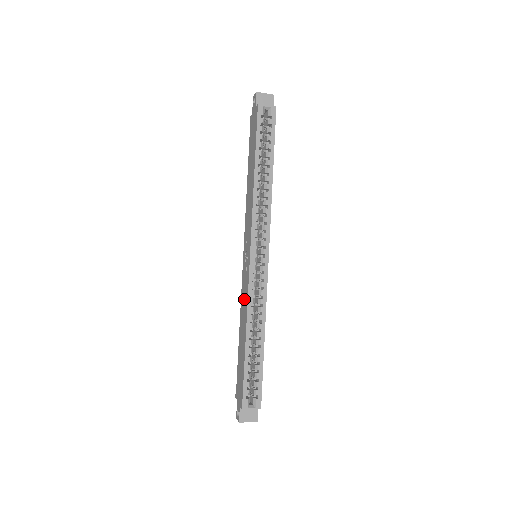
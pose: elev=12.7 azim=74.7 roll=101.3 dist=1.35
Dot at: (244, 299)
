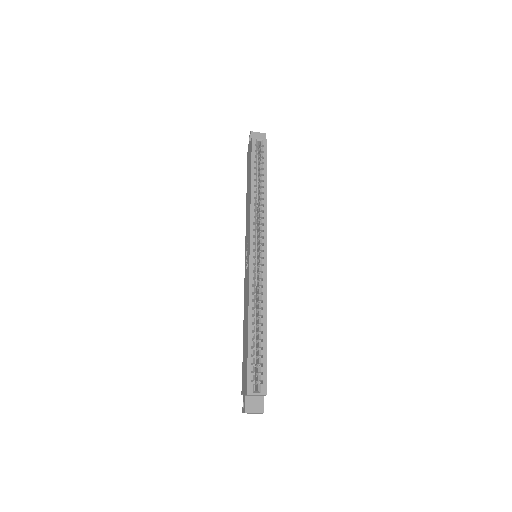
Dot at: (246, 292)
